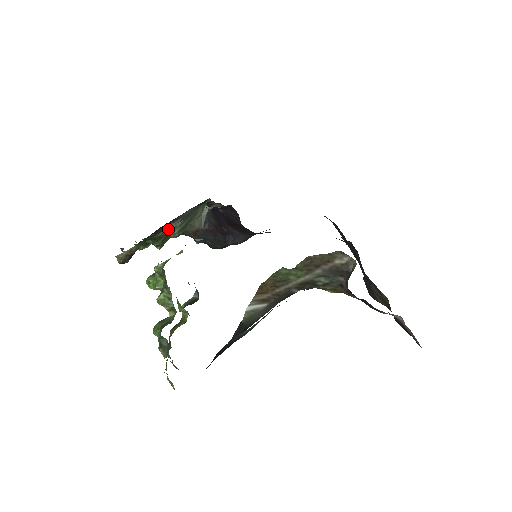
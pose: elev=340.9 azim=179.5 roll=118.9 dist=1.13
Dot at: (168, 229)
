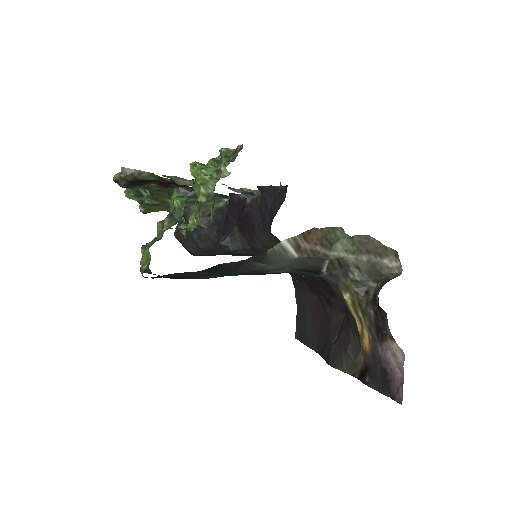
Dot at: (191, 182)
